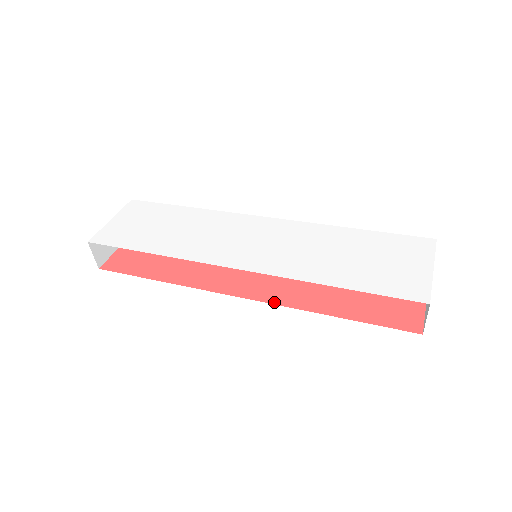
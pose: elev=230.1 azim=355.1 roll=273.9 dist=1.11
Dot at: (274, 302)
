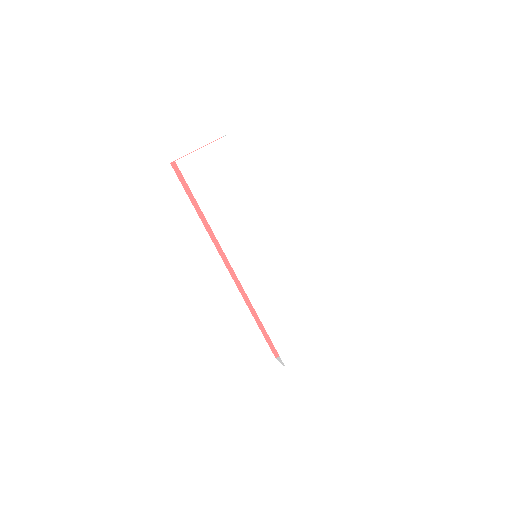
Dot at: (239, 286)
